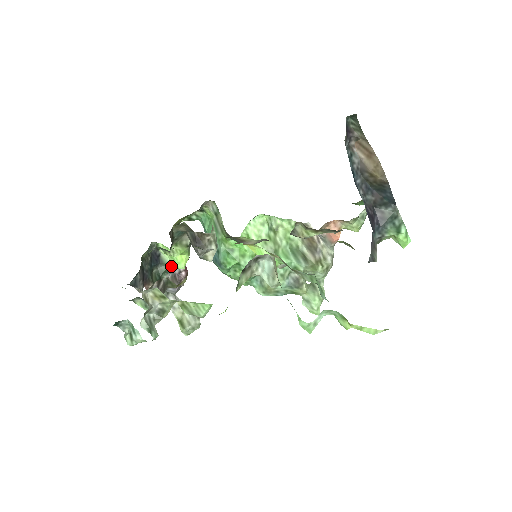
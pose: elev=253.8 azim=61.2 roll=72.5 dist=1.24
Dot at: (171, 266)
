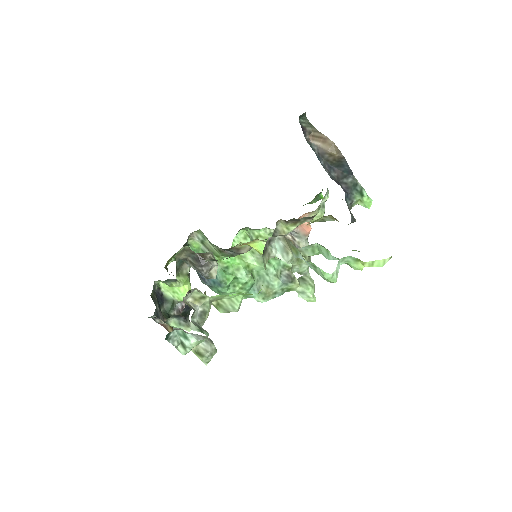
Dot at: (175, 302)
